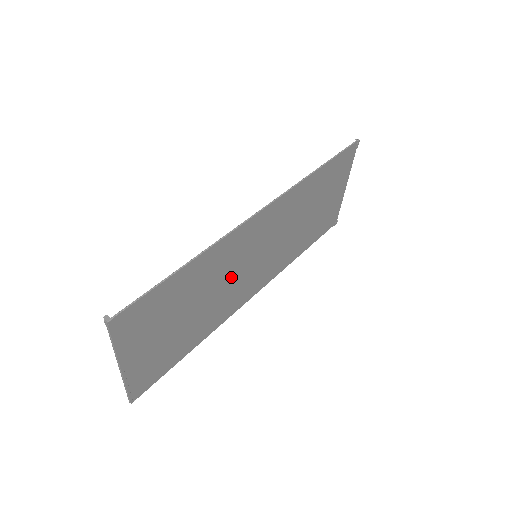
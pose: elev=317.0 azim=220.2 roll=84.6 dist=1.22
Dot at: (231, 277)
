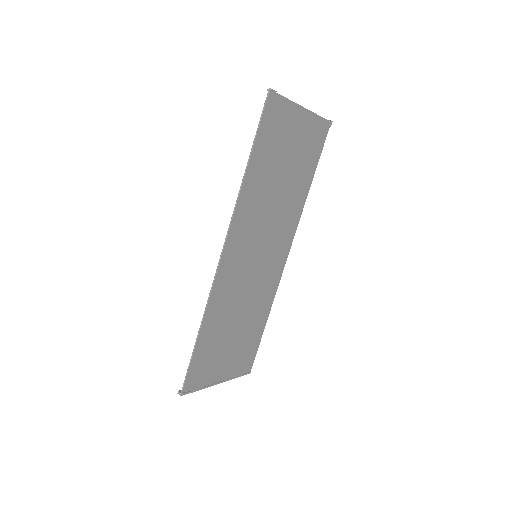
Dot at: (247, 286)
